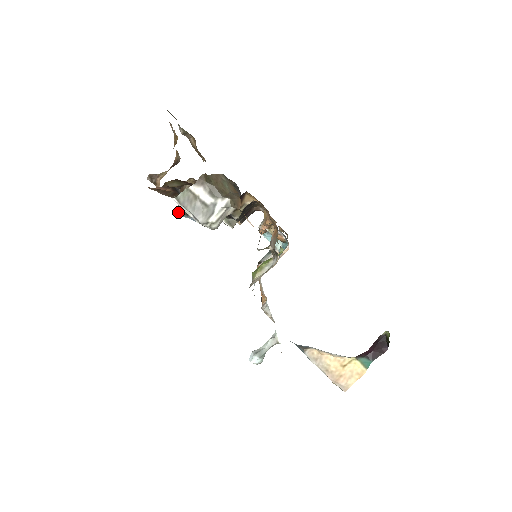
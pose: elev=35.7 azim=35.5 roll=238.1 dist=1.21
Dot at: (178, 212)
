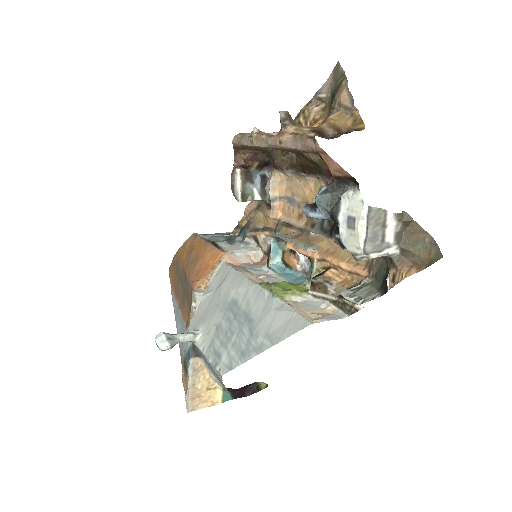
Dot at: (320, 199)
